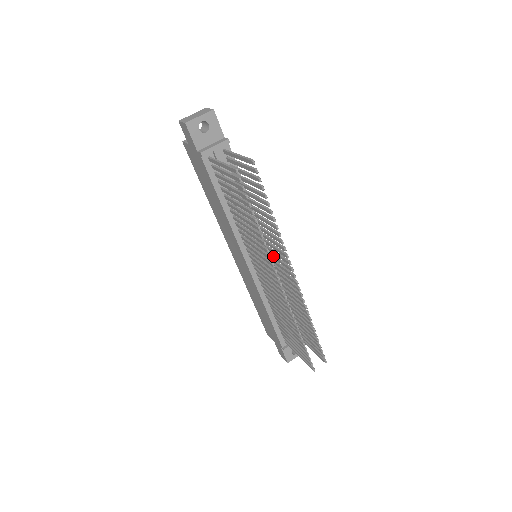
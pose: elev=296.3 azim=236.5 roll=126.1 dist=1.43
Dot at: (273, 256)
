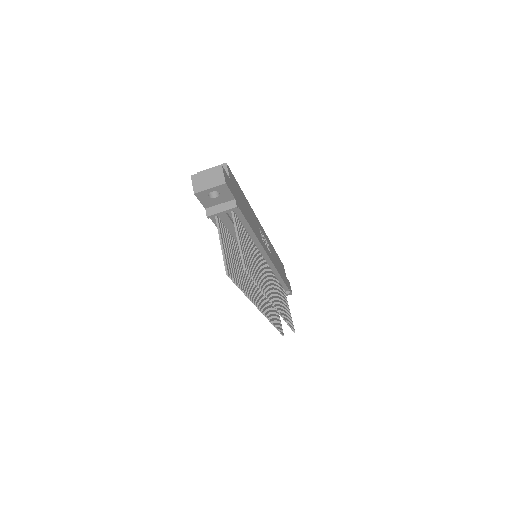
Dot at: occluded
